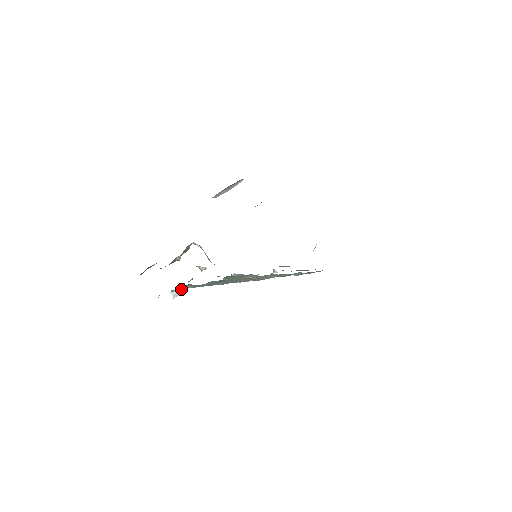
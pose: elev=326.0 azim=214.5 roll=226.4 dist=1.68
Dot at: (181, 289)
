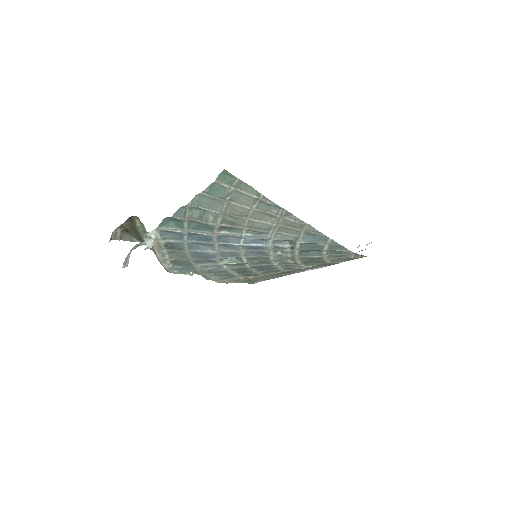
Dot at: (159, 229)
